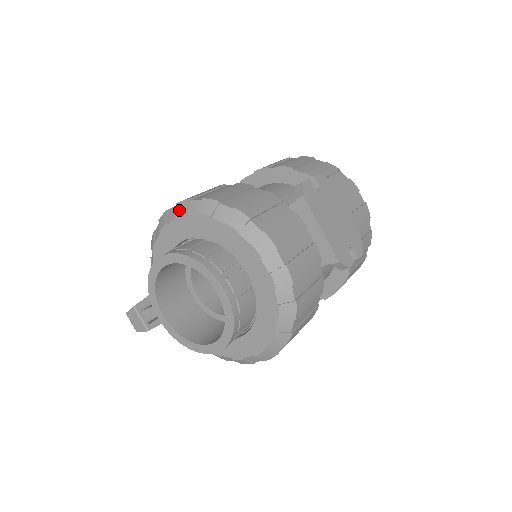
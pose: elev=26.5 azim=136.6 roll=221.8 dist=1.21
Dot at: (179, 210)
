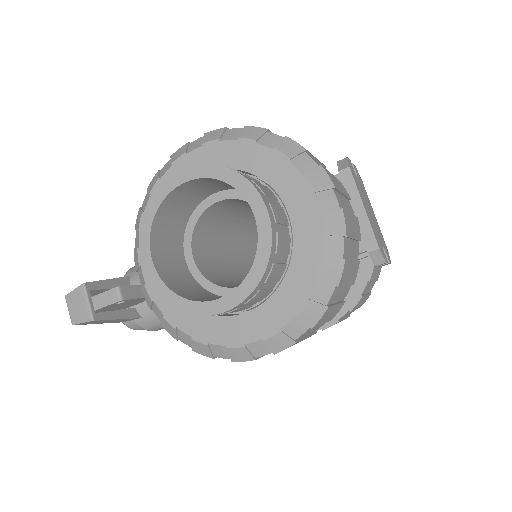
Dot at: (209, 137)
